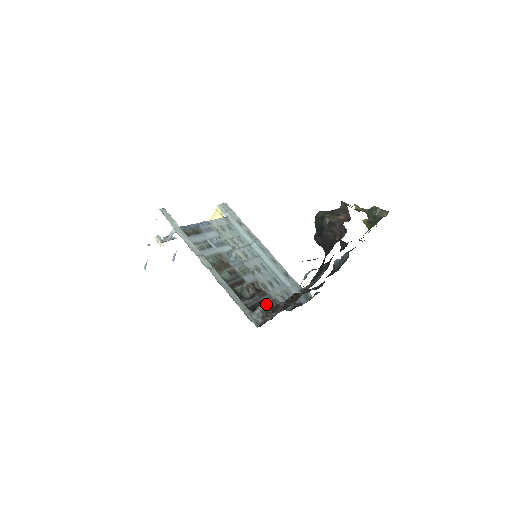
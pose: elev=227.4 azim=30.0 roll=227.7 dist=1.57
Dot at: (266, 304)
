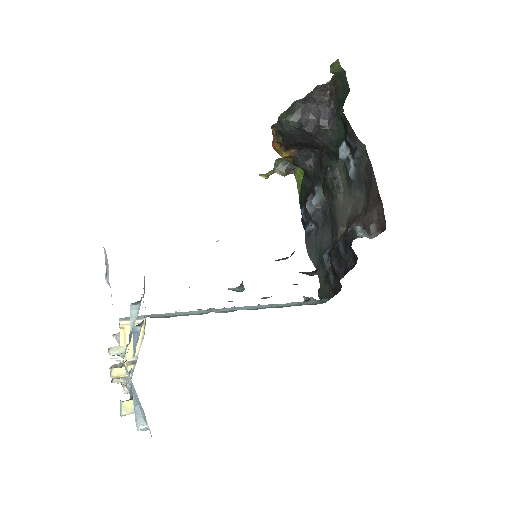
Dot at: occluded
